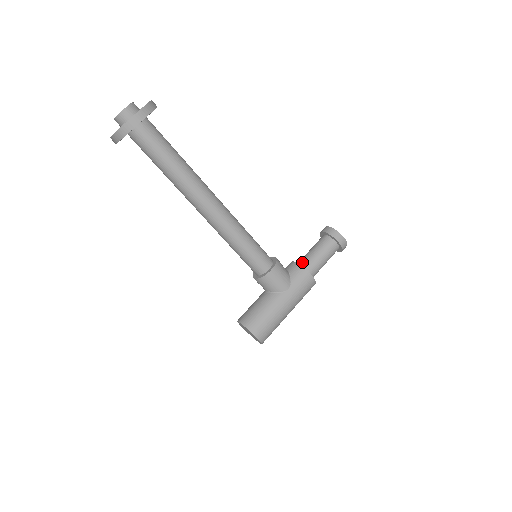
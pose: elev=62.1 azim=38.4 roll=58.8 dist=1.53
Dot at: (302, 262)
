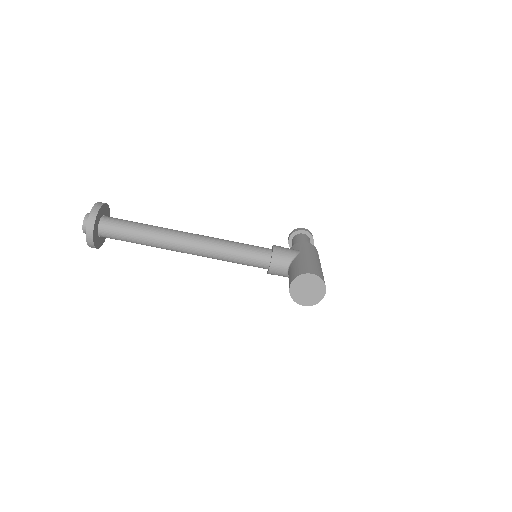
Dot at: occluded
